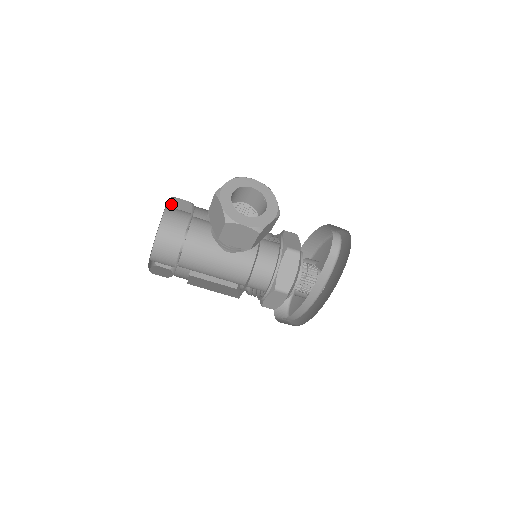
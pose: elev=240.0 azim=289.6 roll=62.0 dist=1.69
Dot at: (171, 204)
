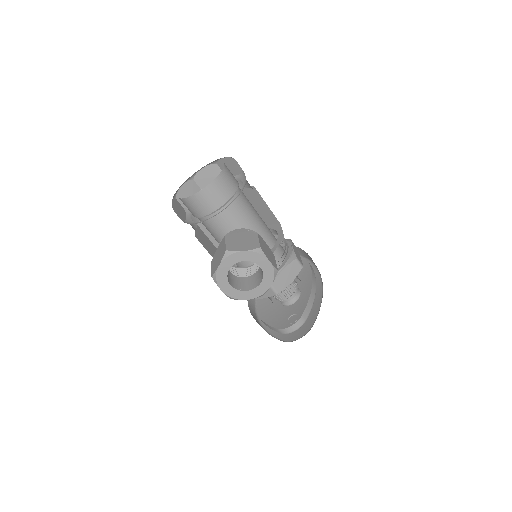
Dot at: occluded
